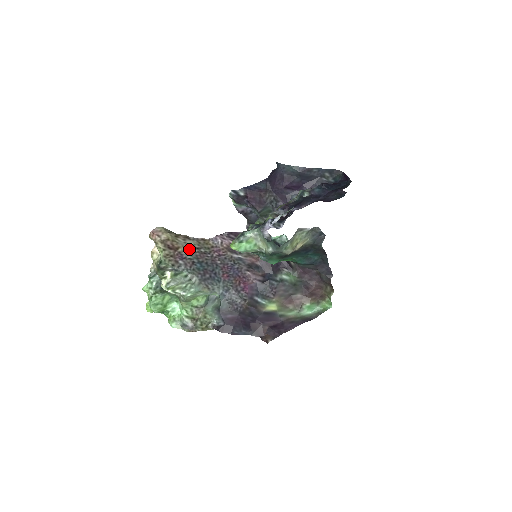
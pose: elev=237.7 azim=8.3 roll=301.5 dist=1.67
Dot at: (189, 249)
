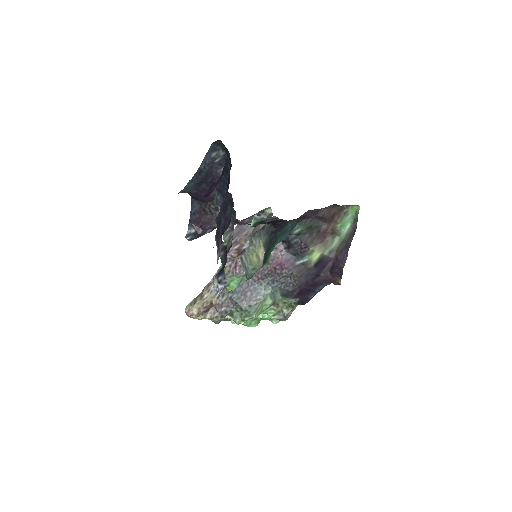
Dot at: (218, 292)
